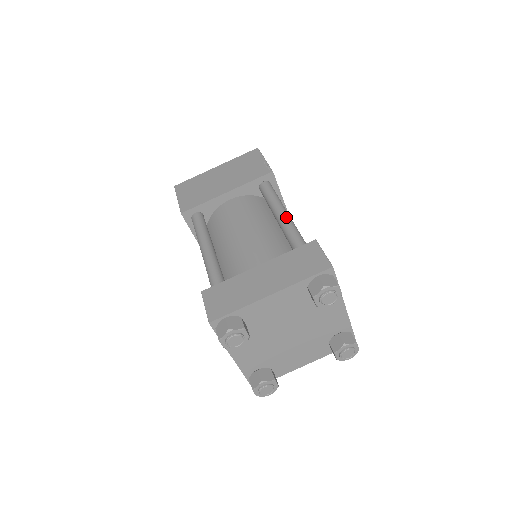
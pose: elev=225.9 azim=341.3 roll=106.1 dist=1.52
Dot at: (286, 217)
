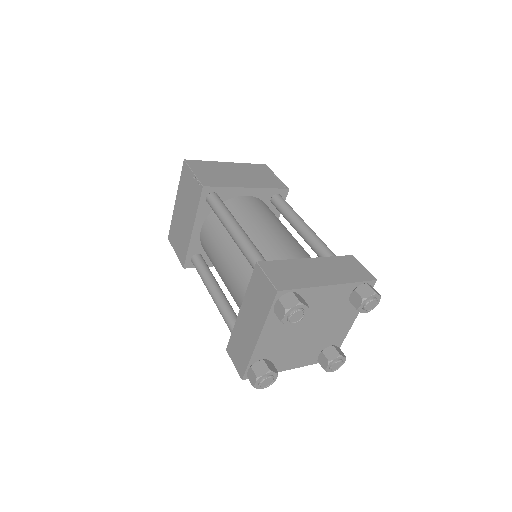
Dot at: (312, 230)
